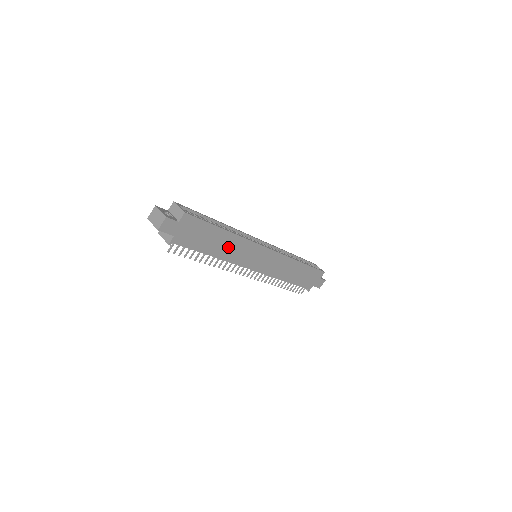
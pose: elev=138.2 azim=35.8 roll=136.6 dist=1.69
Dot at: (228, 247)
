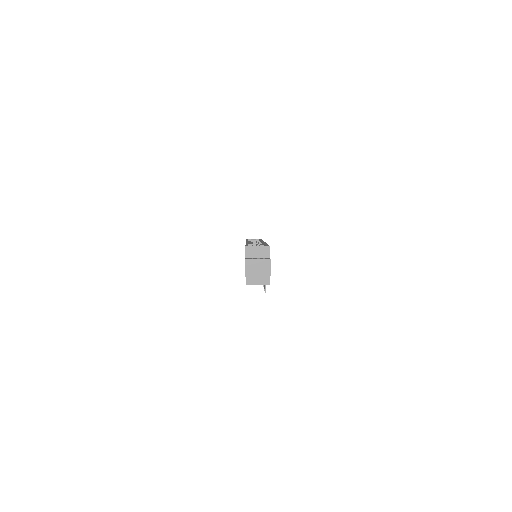
Dot at: occluded
